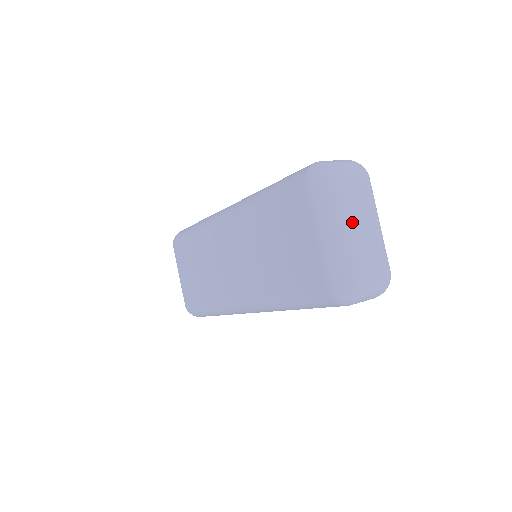
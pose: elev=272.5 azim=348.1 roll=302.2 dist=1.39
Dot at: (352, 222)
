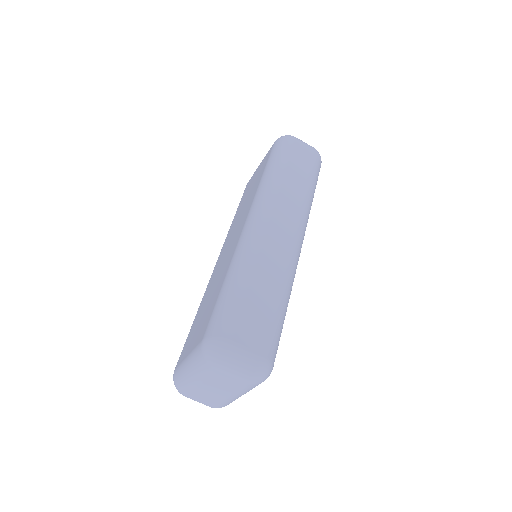
Dot at: (206, 384)
